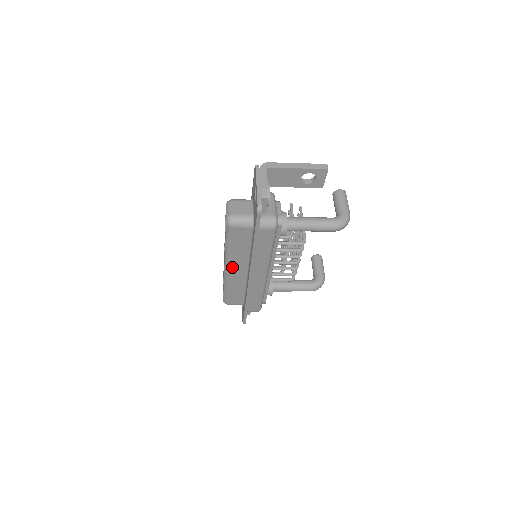
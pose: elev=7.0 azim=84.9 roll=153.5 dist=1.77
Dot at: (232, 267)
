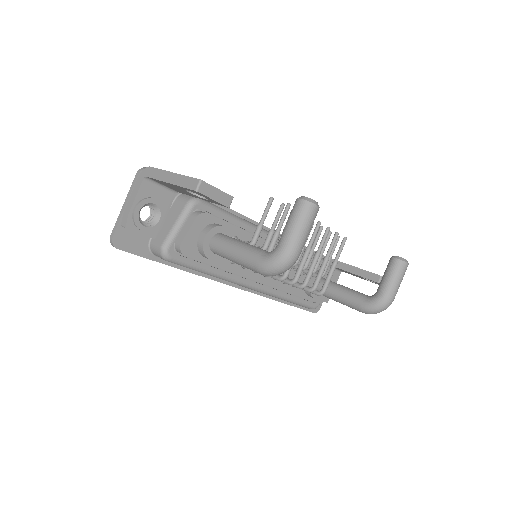
Dot at: occluded
